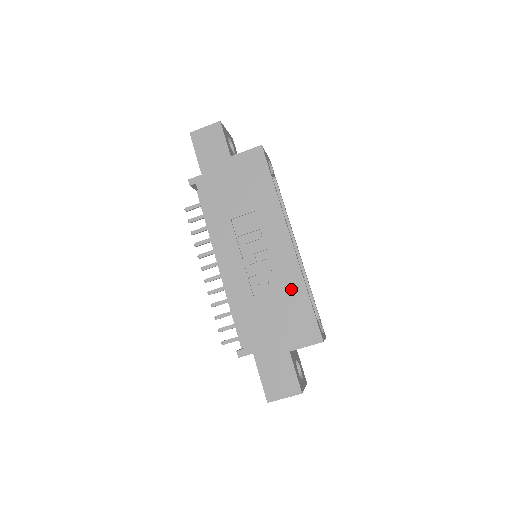
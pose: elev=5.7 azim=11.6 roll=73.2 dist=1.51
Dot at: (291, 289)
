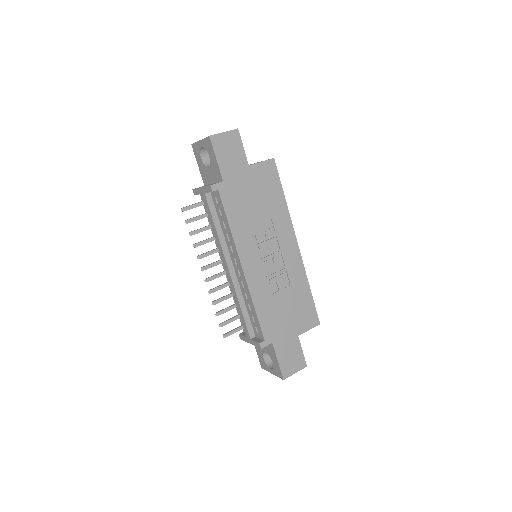
Dot at: (299, 285)
